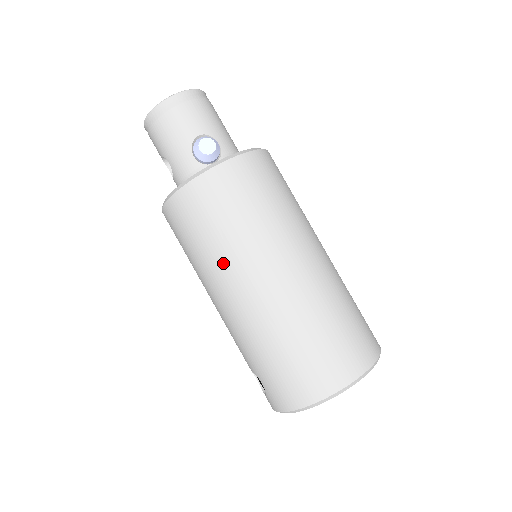
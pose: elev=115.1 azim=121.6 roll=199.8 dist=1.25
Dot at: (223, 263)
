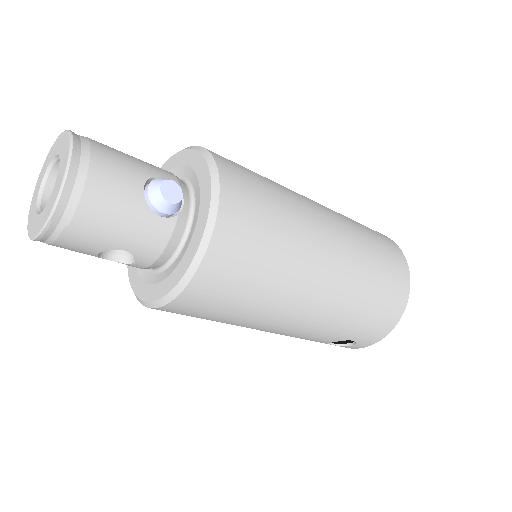
Dot at: (289, 287)
